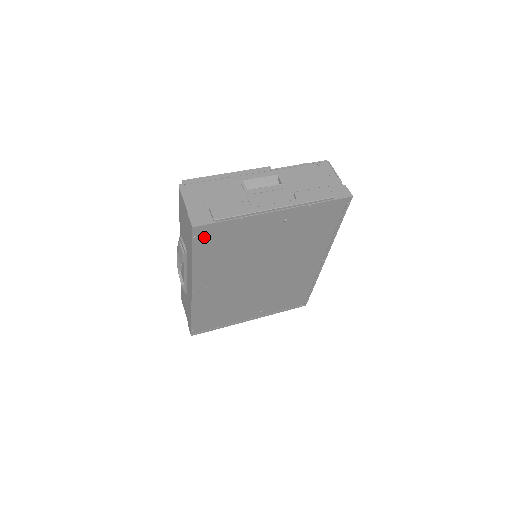
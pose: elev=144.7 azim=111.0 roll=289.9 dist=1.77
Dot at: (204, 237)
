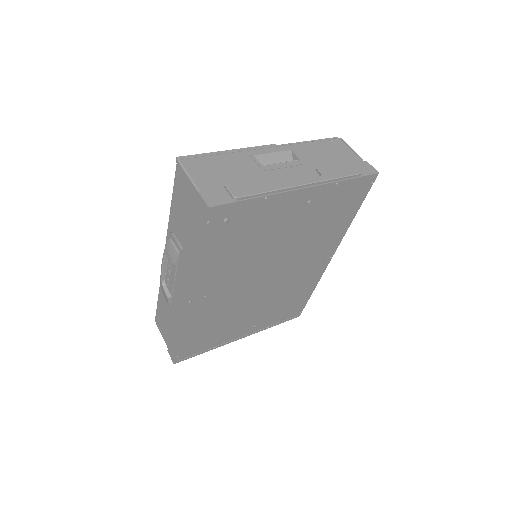
Dot at: (218, 223)
